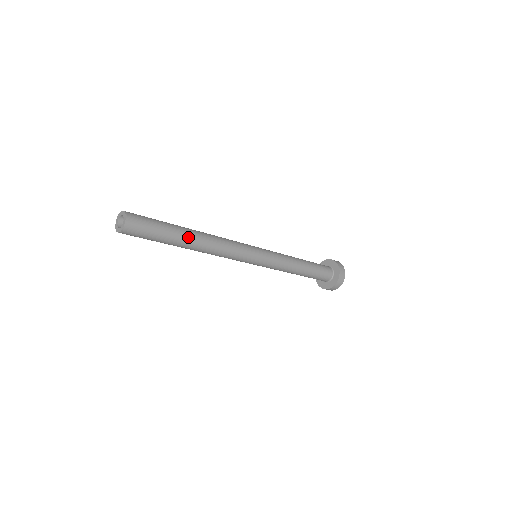
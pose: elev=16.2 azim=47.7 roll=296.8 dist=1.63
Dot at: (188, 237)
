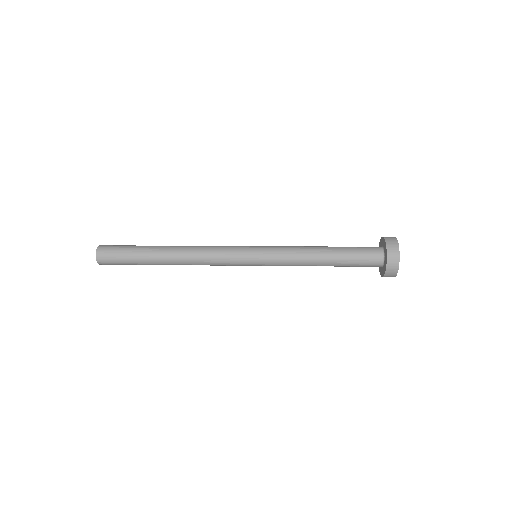
Dot at: (159, 255)
